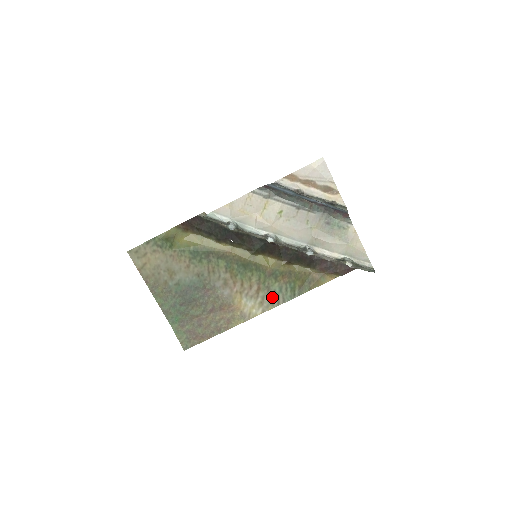
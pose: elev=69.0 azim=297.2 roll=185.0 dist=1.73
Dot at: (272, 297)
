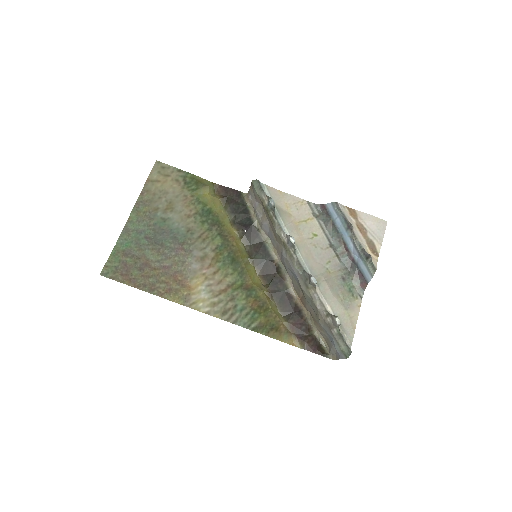
Dot at: (228, 308)
